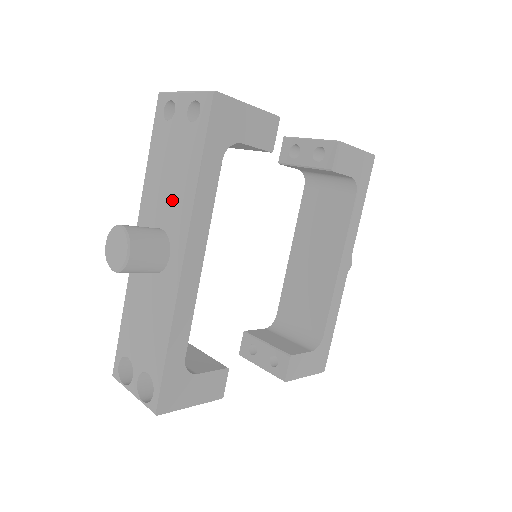
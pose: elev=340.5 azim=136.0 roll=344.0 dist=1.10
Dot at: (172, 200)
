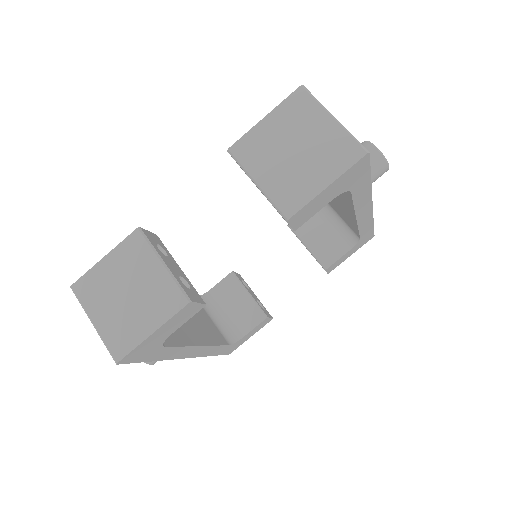
Dot at: occluded
